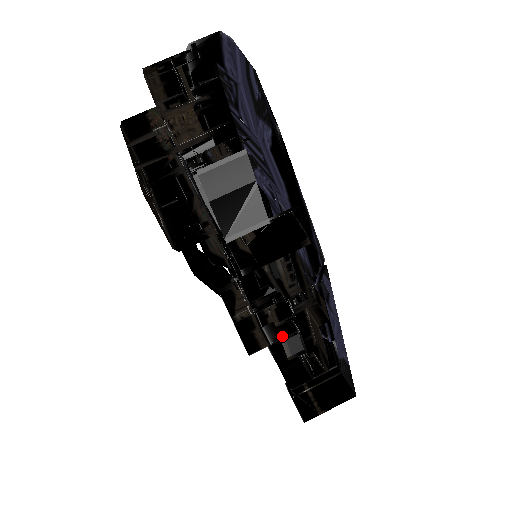
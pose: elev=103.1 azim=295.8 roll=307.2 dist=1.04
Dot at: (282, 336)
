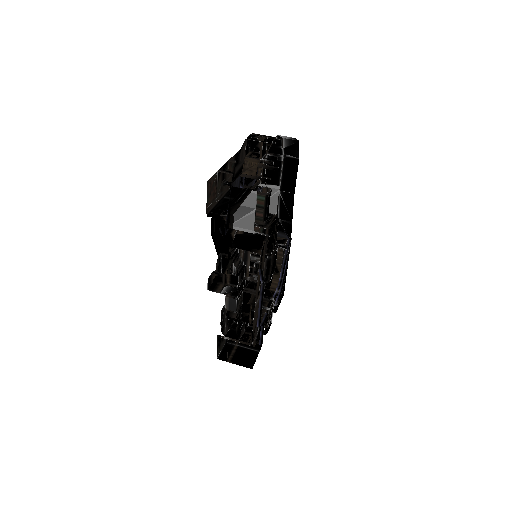
Dot at: (229, 294)
